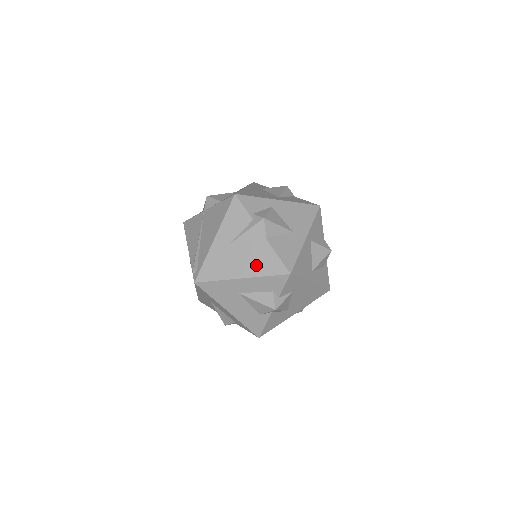
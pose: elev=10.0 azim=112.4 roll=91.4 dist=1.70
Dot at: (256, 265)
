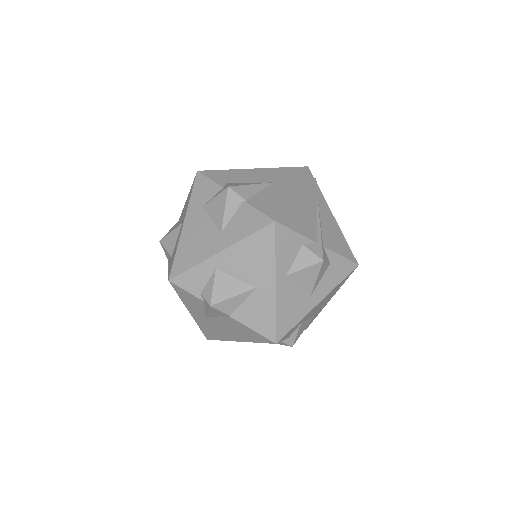
Dot at: (241, 334)
